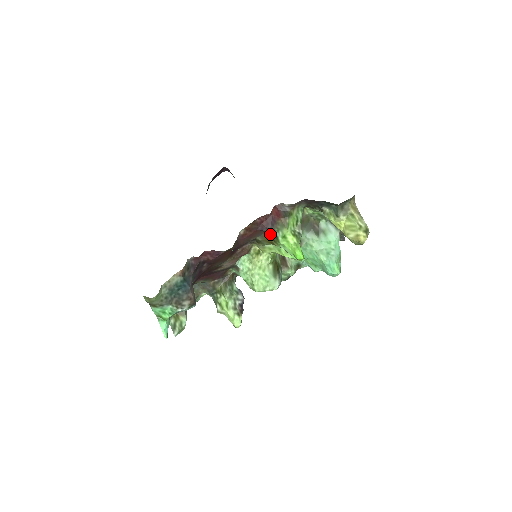
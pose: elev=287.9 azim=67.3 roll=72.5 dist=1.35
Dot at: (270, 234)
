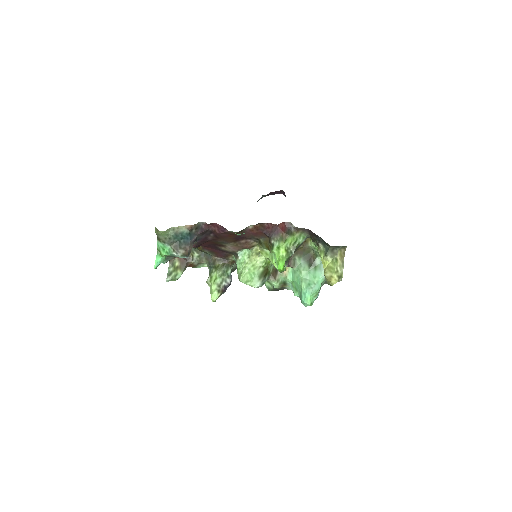
Dot at: (270, 240)
